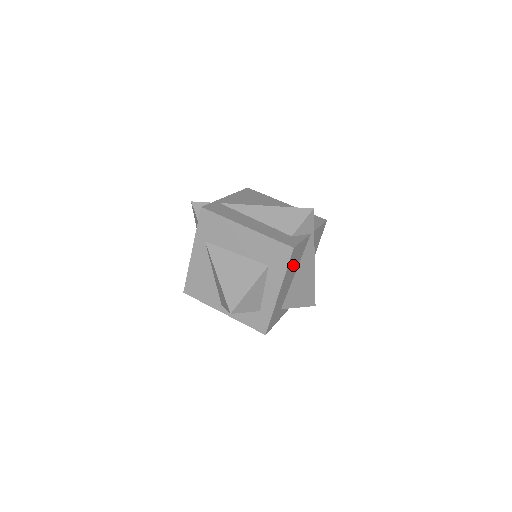
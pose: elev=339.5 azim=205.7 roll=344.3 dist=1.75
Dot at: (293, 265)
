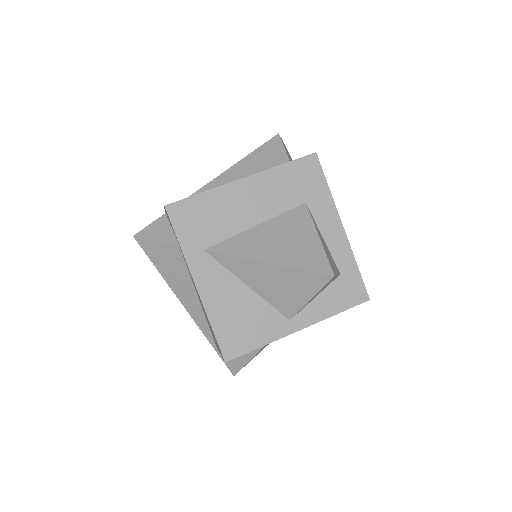
Dot at: occluded
